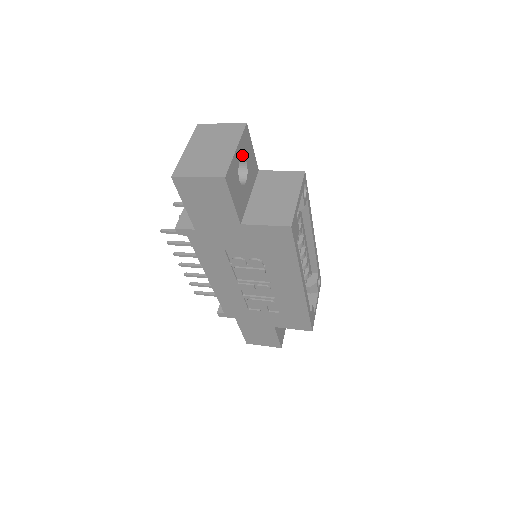
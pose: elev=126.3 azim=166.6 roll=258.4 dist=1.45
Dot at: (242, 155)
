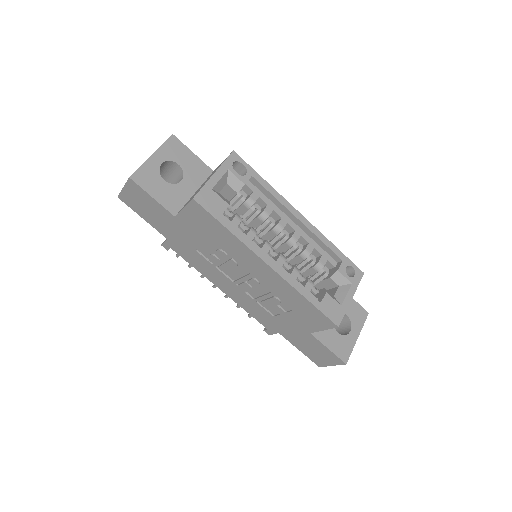
Dot at: (167, 159)
